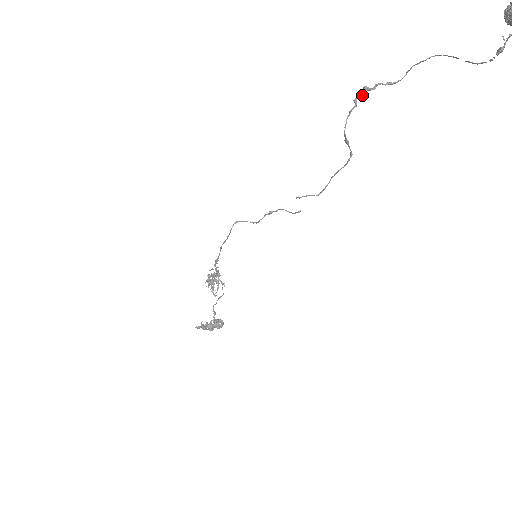
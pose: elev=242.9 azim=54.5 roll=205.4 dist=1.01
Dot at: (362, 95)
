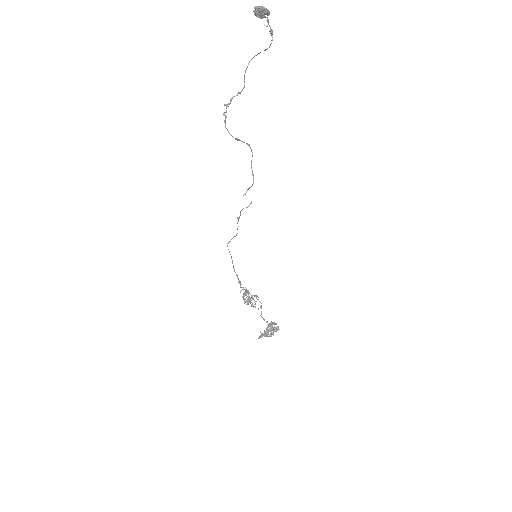
Dot at: (226, 110)
